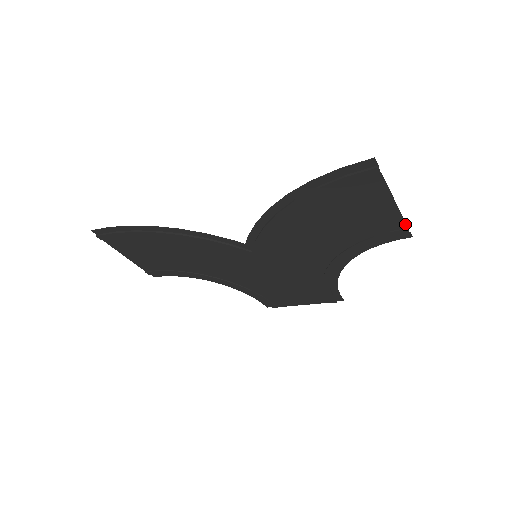
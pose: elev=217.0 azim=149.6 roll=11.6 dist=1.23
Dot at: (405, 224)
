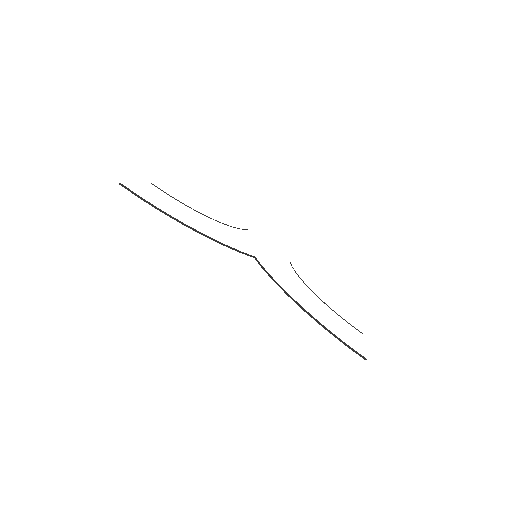
Dot at: occluded
